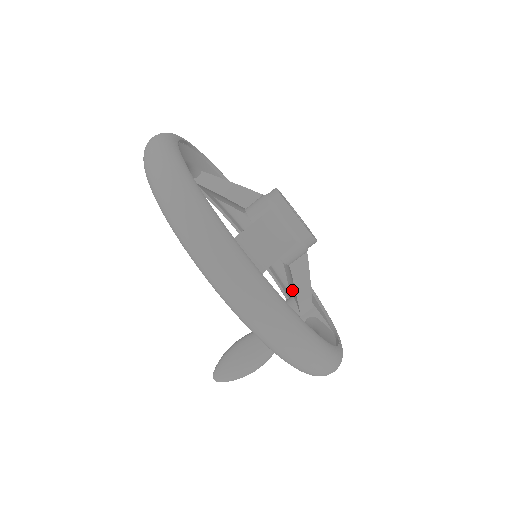
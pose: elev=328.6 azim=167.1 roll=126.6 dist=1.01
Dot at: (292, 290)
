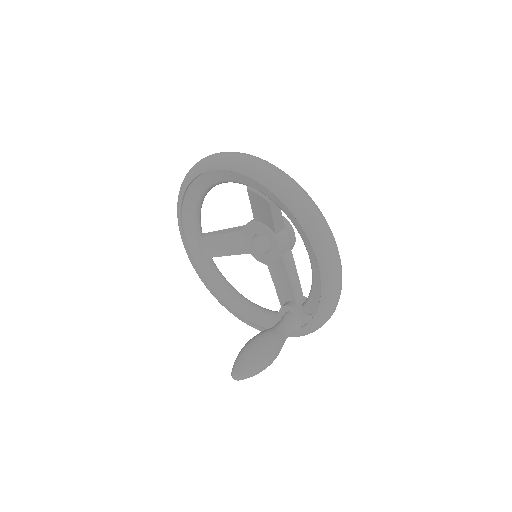
Dot at: (284, 295)
